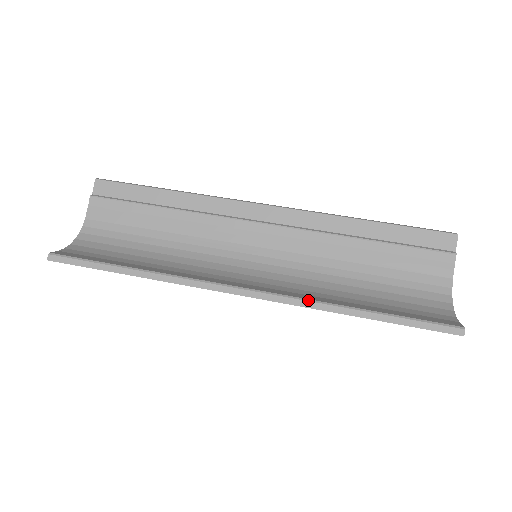
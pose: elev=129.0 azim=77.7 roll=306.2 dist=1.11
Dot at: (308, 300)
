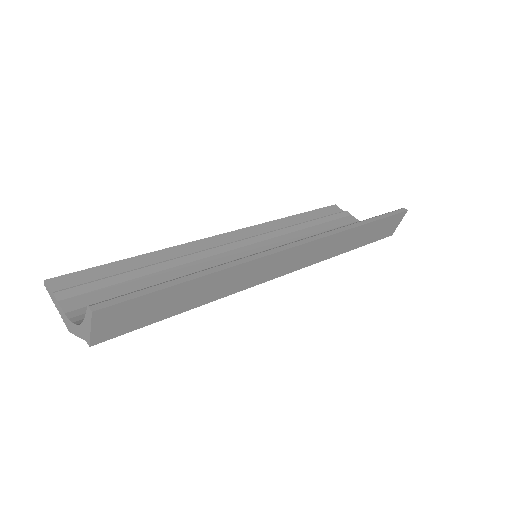
Dot at: (330, 230)
